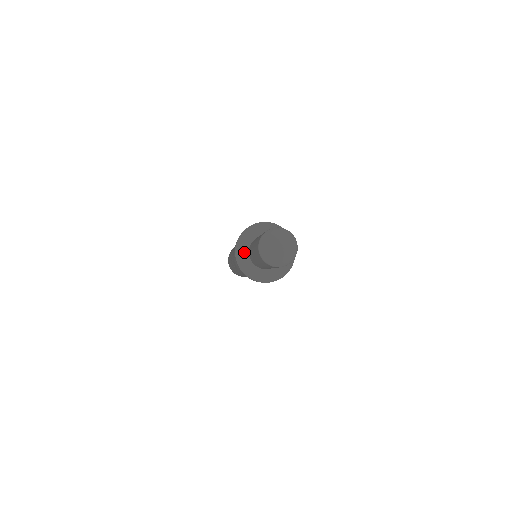
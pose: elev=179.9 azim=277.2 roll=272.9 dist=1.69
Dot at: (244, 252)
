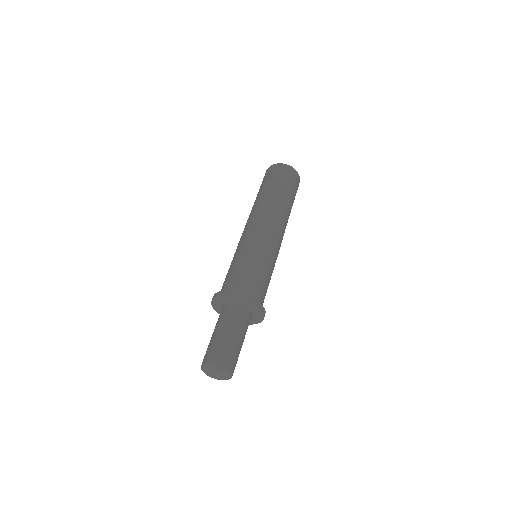
Dot at: (220, 309)
